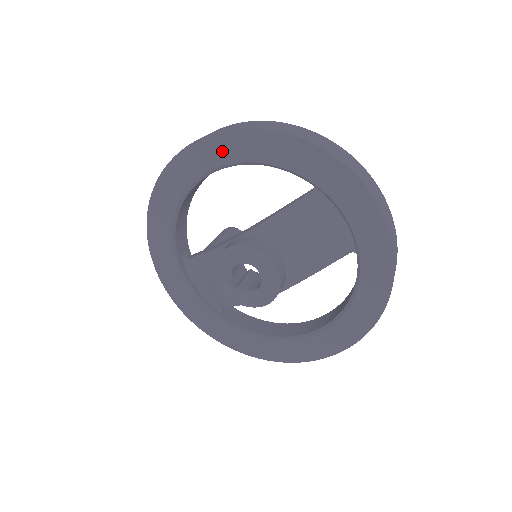
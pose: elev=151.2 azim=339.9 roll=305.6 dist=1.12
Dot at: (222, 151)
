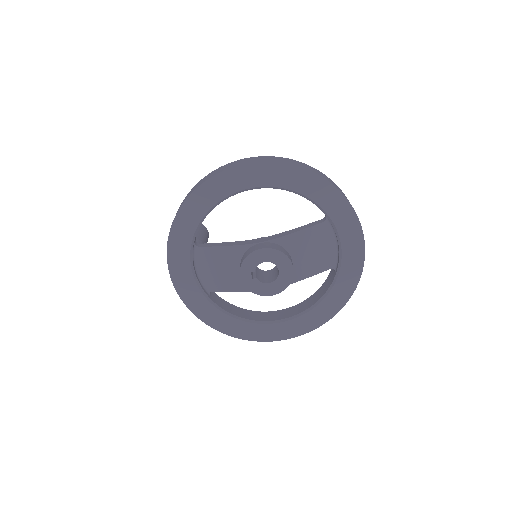
Dot at: (274, 176)
